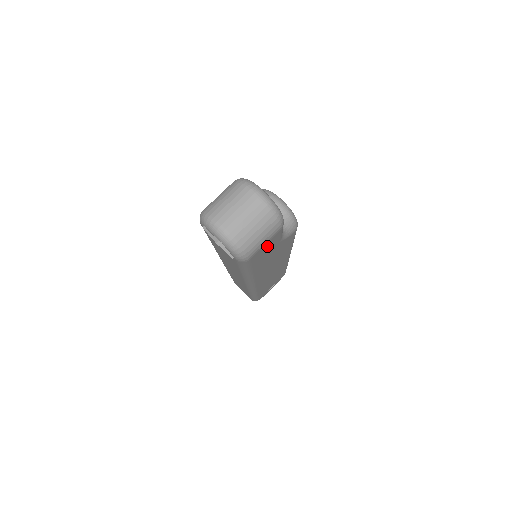
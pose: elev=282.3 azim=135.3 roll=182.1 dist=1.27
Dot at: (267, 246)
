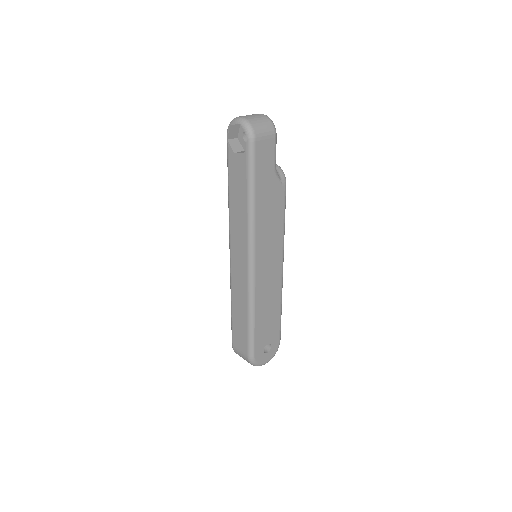
Dot at: (266, 150)
